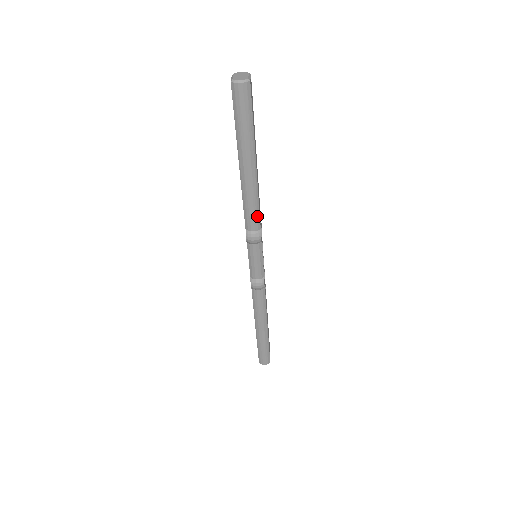
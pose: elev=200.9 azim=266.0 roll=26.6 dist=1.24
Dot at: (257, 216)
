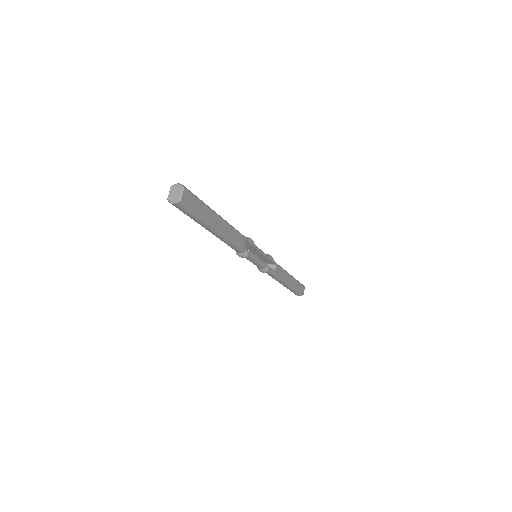
Dot at: (239, 248)
